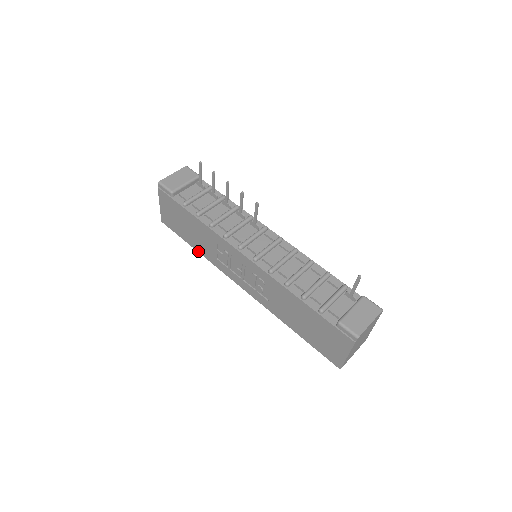
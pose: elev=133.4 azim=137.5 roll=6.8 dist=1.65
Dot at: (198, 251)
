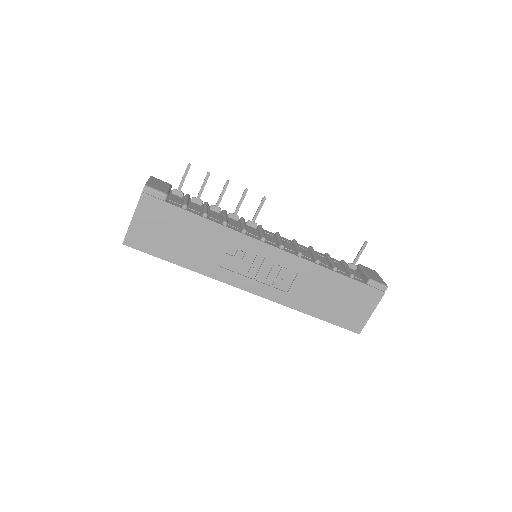
Dot at: (186, 267)
